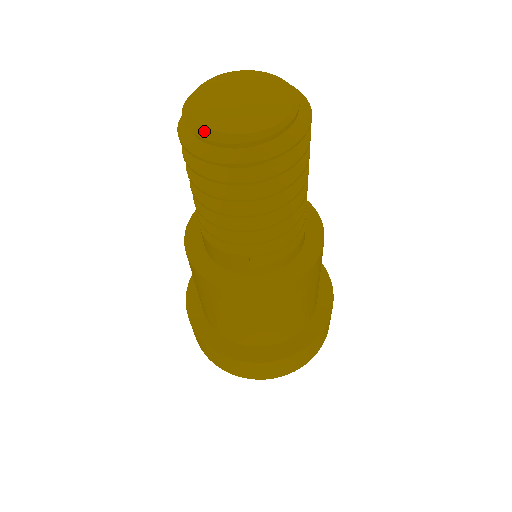
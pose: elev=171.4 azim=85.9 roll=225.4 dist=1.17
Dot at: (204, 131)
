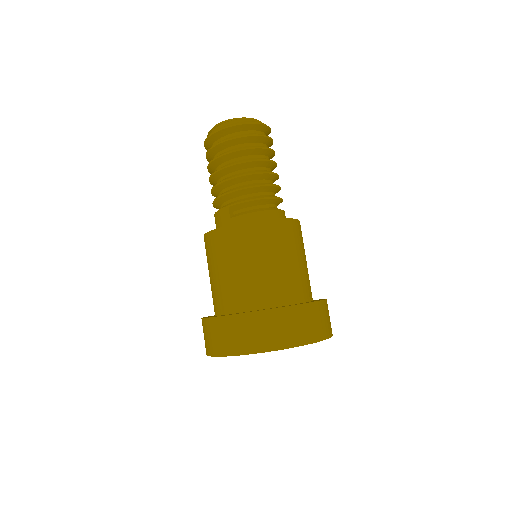
Dot at: (210, 130)
